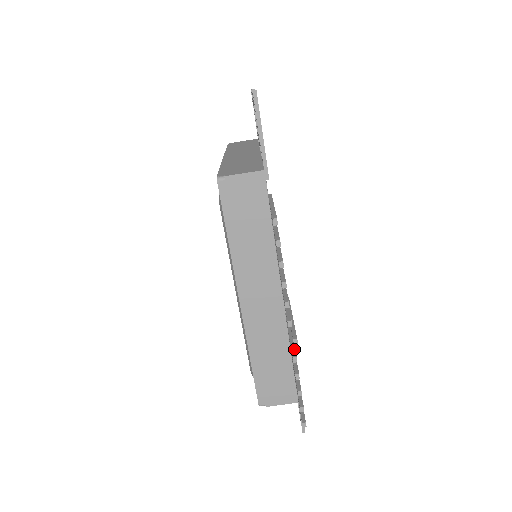
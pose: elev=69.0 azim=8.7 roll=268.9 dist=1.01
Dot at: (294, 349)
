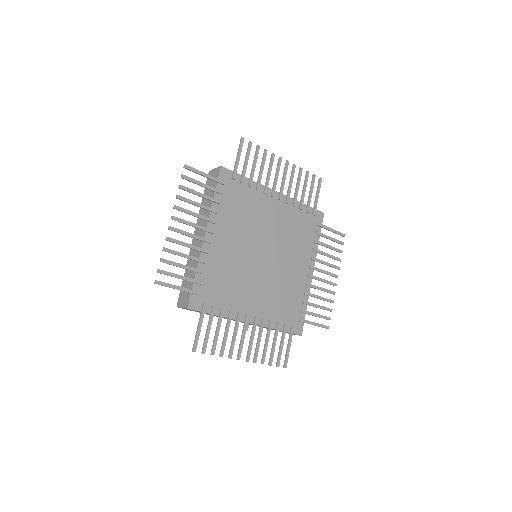
Dot at: (254, 356)
